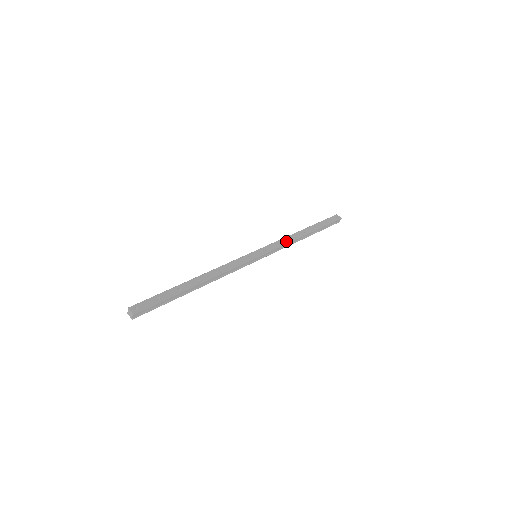
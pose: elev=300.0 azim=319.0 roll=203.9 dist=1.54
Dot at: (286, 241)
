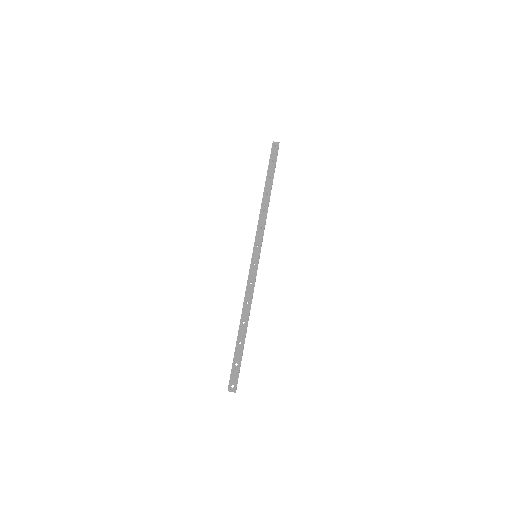
Dot at: (263, 218)
